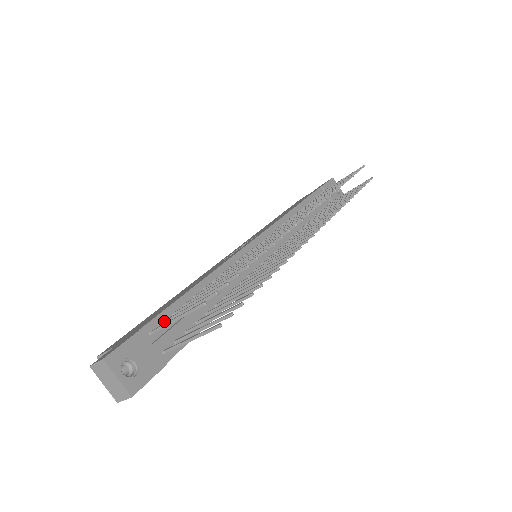
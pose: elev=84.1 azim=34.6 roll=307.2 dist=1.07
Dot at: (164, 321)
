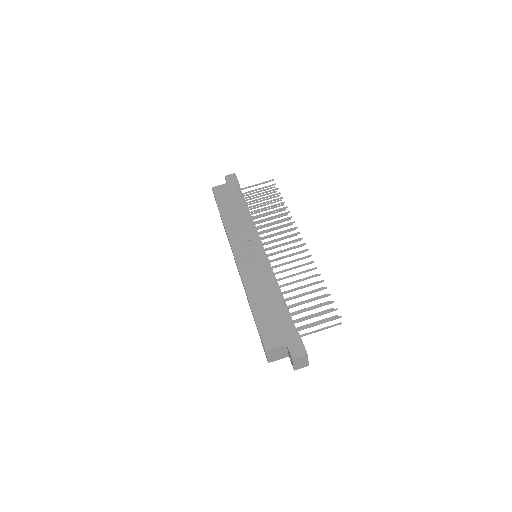
Dot at: (294, 323)
